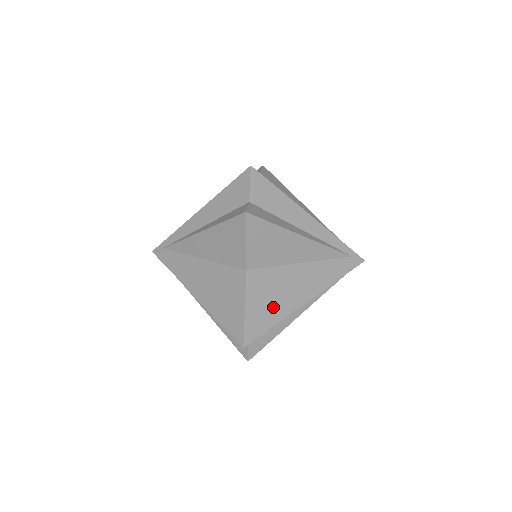
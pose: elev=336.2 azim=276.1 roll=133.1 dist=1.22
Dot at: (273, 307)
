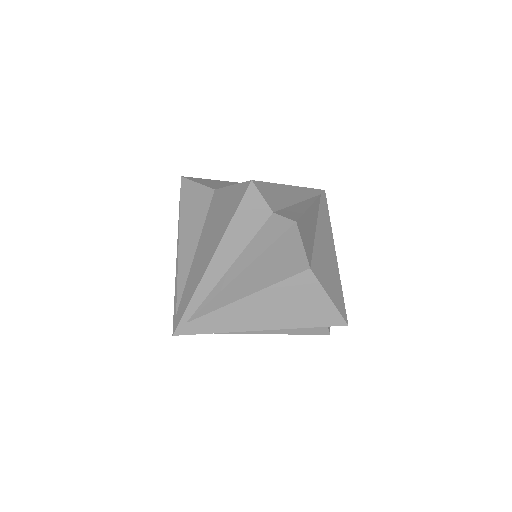
Dot at: (333, 278)
